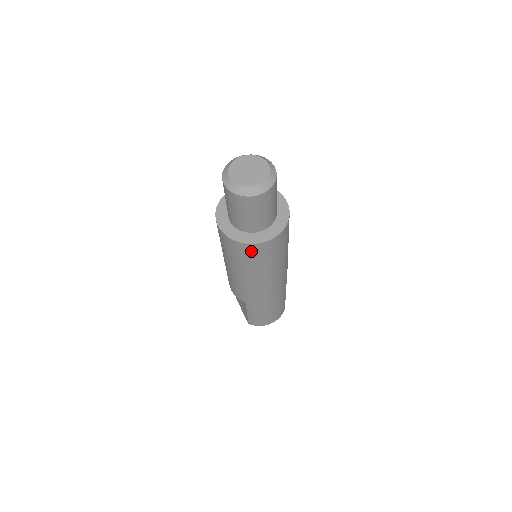
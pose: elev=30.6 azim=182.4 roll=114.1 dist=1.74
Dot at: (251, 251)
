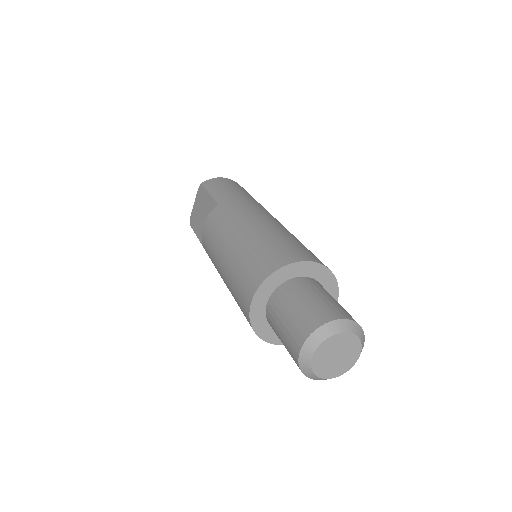
Dot at: occluded
